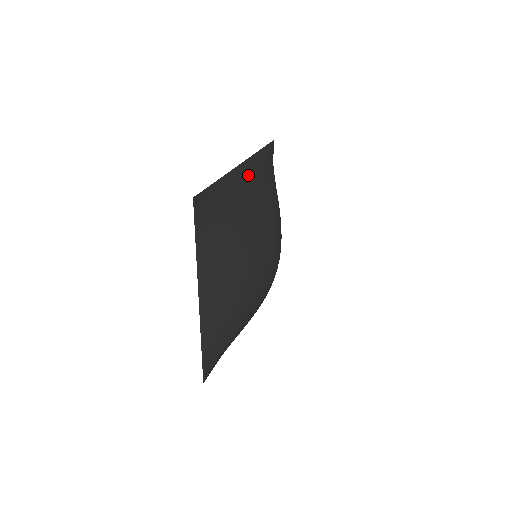
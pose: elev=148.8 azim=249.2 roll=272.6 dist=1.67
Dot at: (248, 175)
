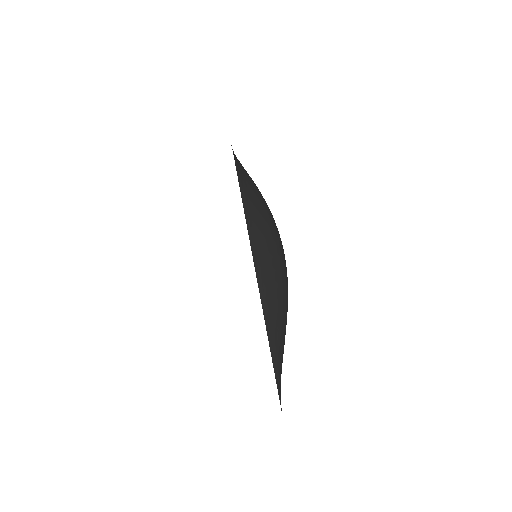
Dot at: (268, 288)
